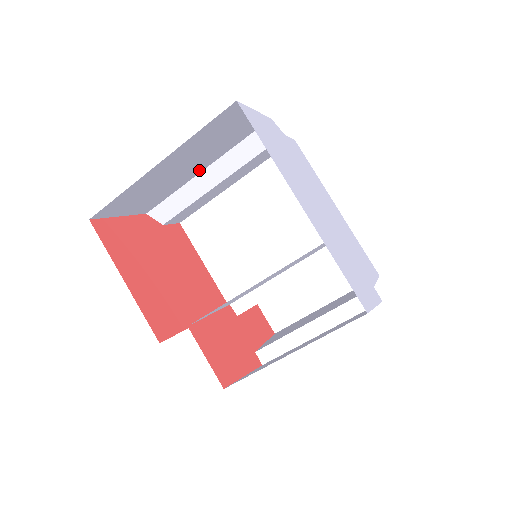
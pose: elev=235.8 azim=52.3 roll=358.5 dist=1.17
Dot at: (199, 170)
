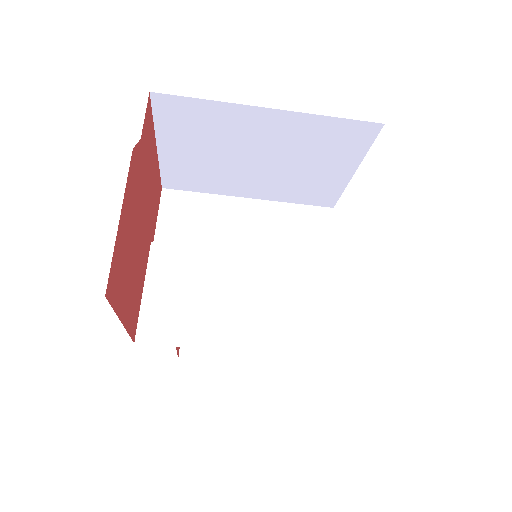
Dot at: occluded
